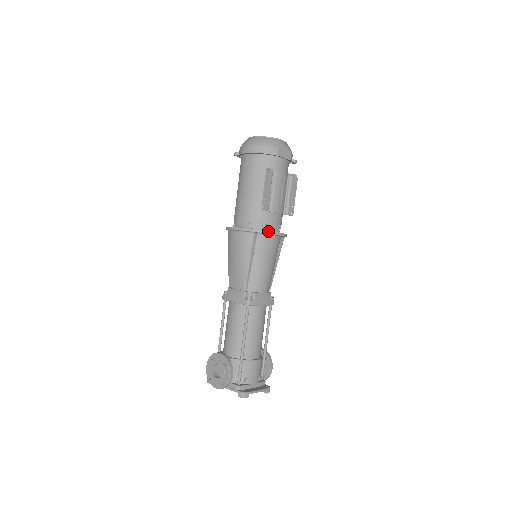
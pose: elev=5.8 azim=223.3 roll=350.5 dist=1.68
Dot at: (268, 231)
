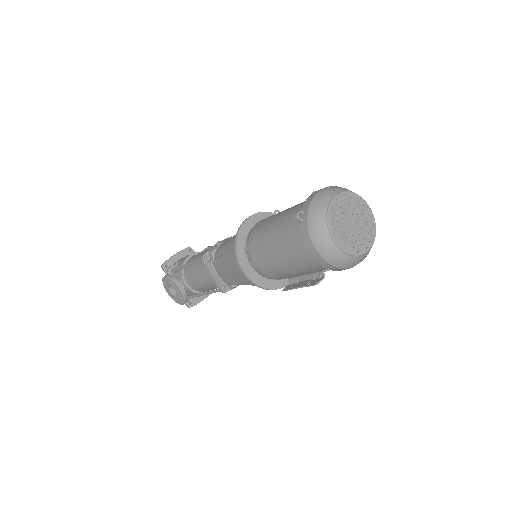
Dot at: occluded
